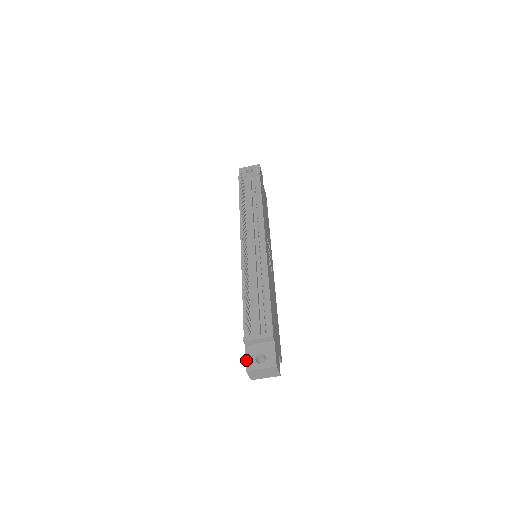
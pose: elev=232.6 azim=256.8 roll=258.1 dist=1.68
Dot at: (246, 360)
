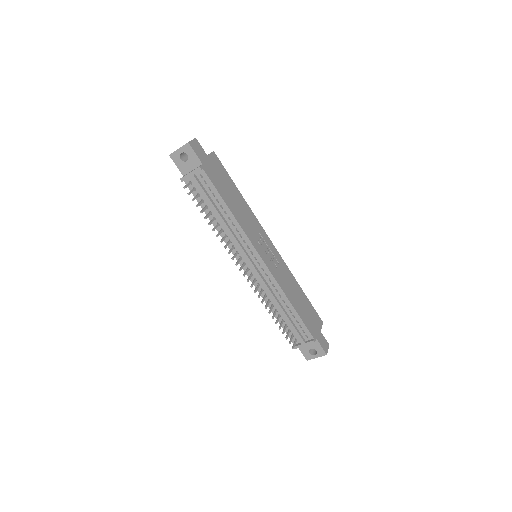
Dot at: (303, 354)
